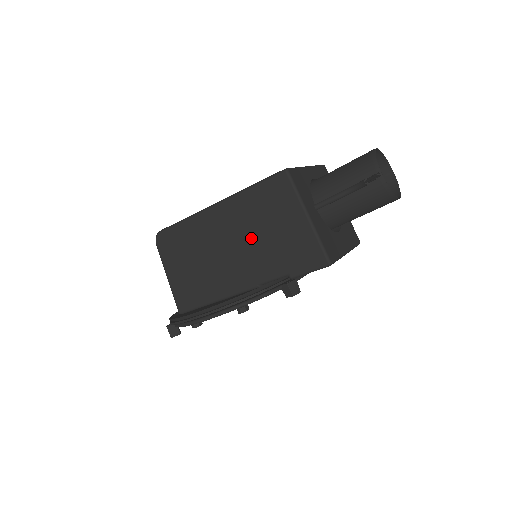
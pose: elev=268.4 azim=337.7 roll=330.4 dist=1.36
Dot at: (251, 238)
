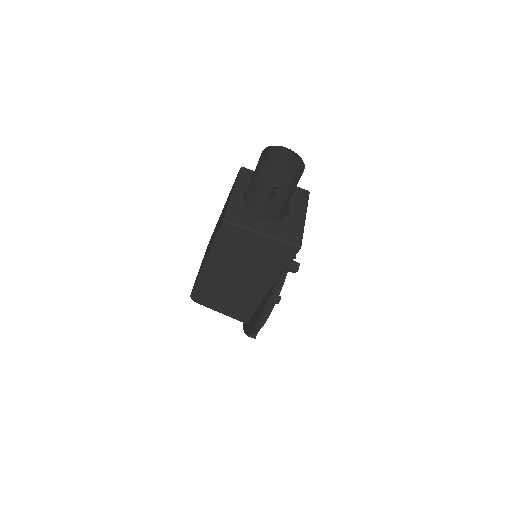
Dot at: (243, 265)
